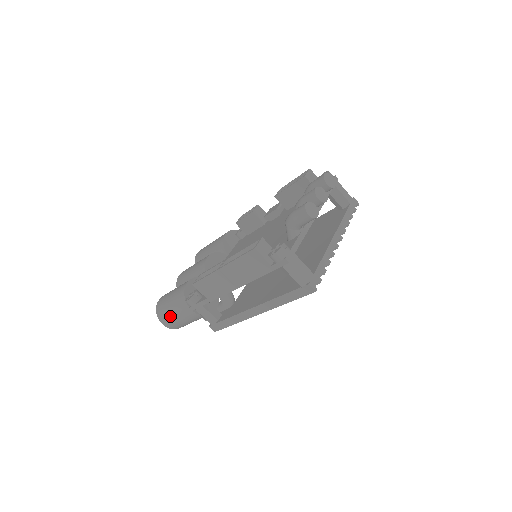
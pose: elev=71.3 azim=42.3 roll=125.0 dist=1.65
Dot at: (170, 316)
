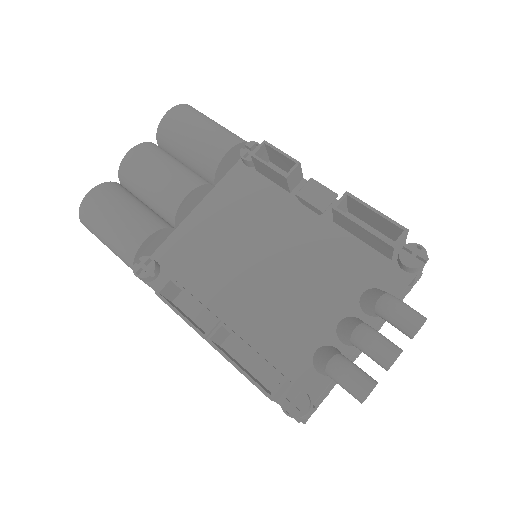
Dot at: (100, 240)
